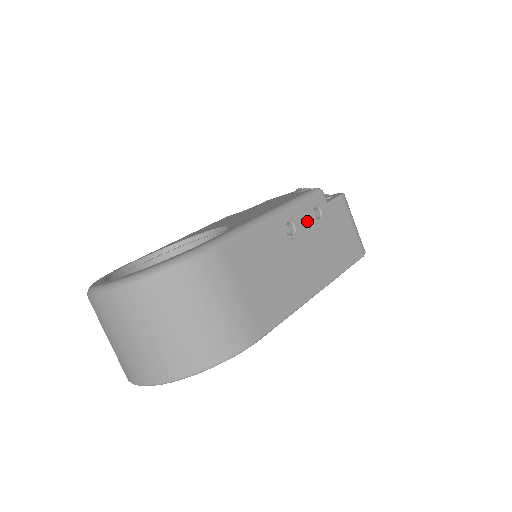
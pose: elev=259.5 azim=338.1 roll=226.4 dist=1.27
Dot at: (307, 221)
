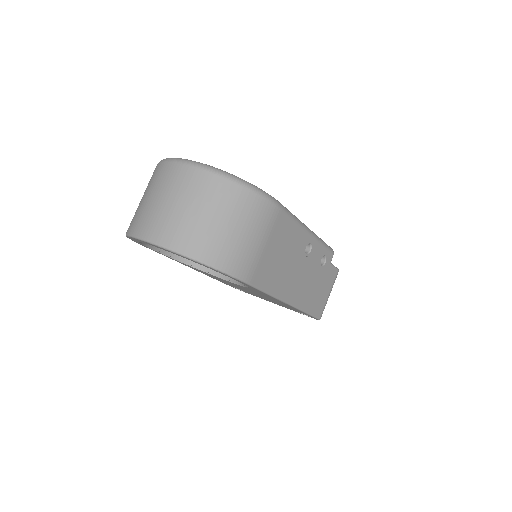
Dot at: (317, 257)
